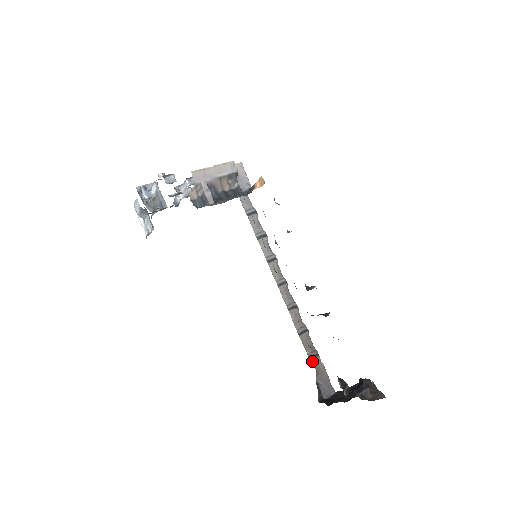
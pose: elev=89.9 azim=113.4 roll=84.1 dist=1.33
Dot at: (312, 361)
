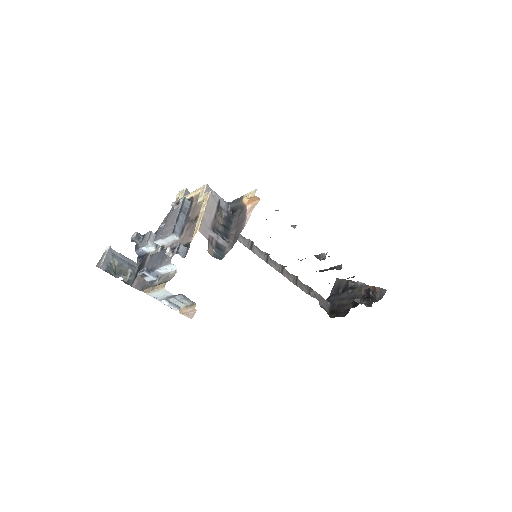
Dot at: (311, 295)
